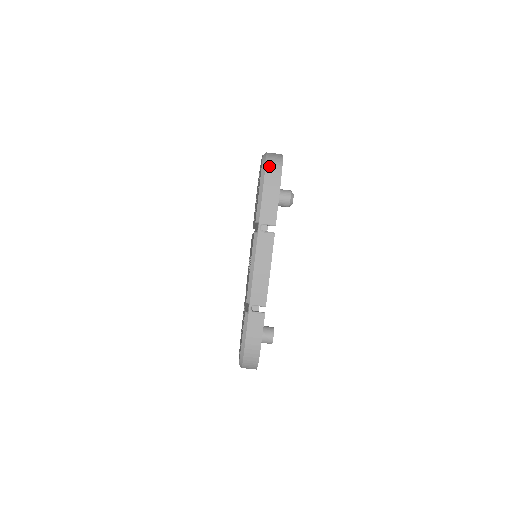
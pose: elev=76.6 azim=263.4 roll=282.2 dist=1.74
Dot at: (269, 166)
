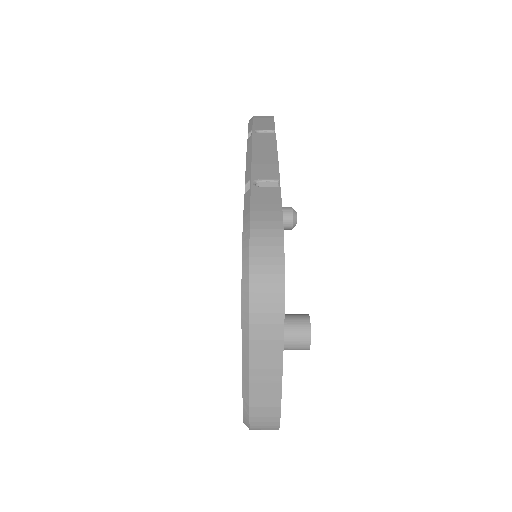
Dot at: occluded
